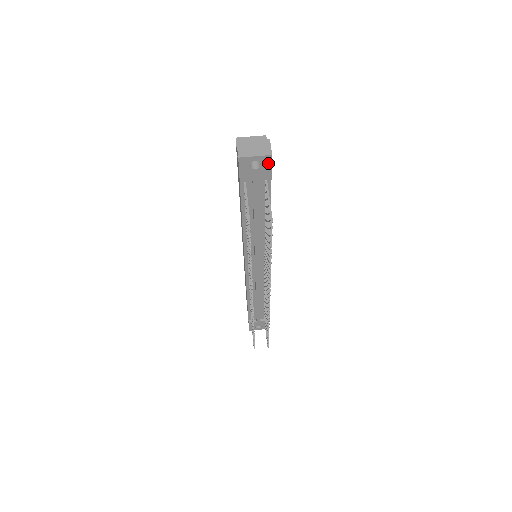
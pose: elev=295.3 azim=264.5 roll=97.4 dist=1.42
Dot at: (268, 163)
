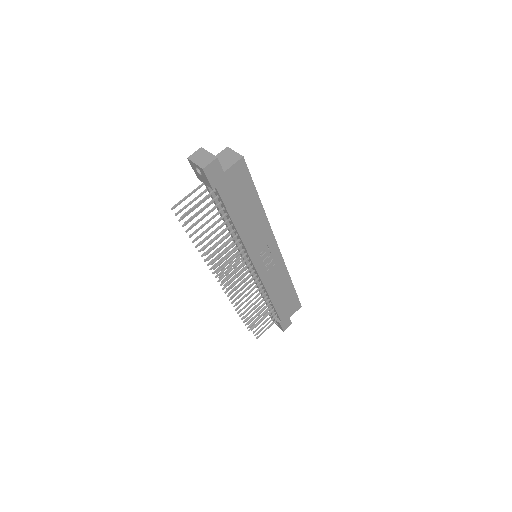
Dot at: (204, 174)
